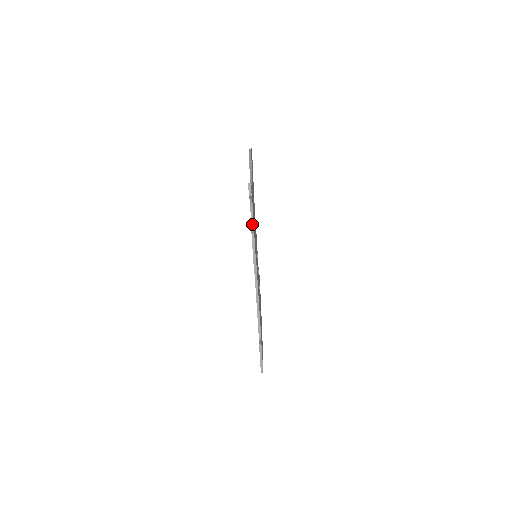
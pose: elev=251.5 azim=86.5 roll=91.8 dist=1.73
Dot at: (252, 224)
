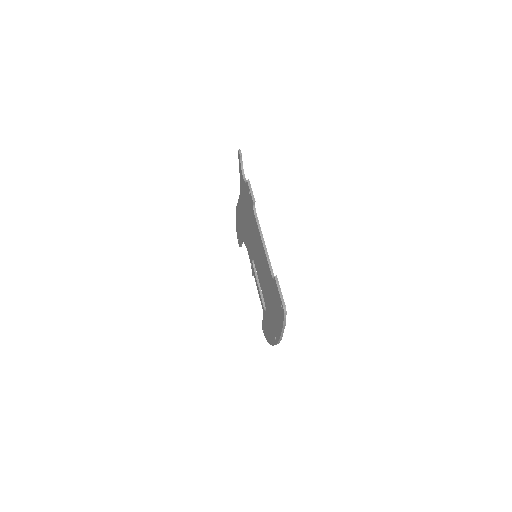
Dot at: occluded
